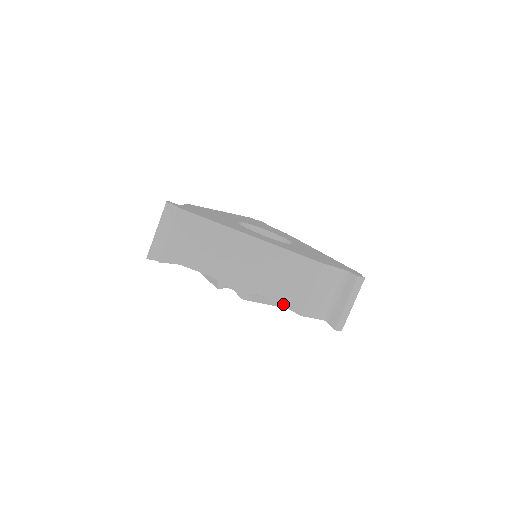
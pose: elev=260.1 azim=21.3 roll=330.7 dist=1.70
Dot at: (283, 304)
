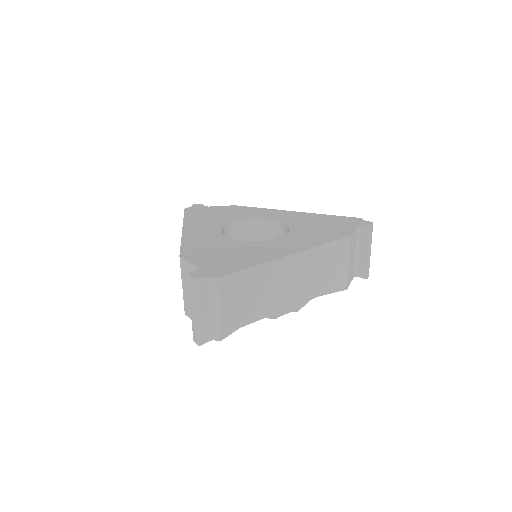
Dot at: (332, 291)
